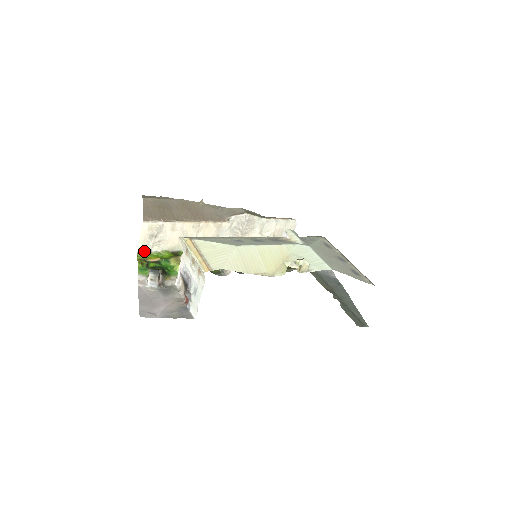
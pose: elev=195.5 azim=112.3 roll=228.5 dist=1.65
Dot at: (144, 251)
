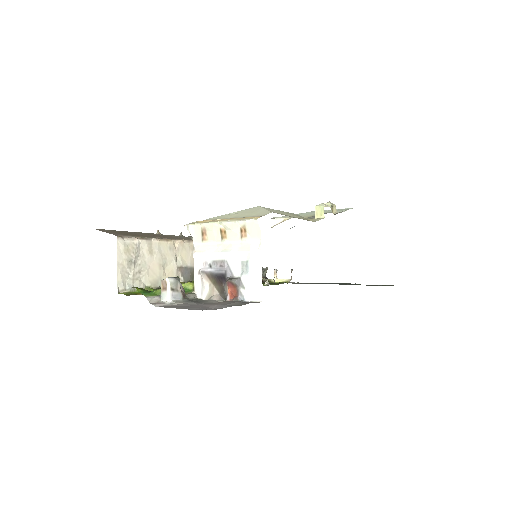
Dot at: (125, 289)
